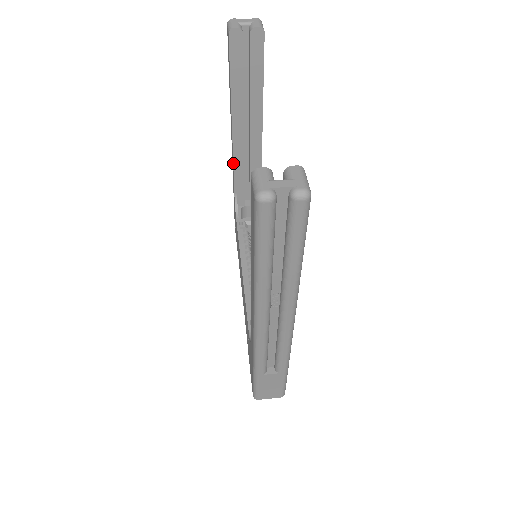
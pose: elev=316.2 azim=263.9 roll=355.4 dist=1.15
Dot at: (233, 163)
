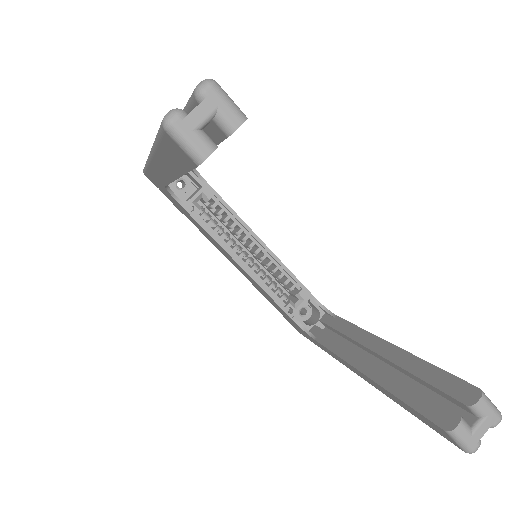
Dot at: (169, 183)
